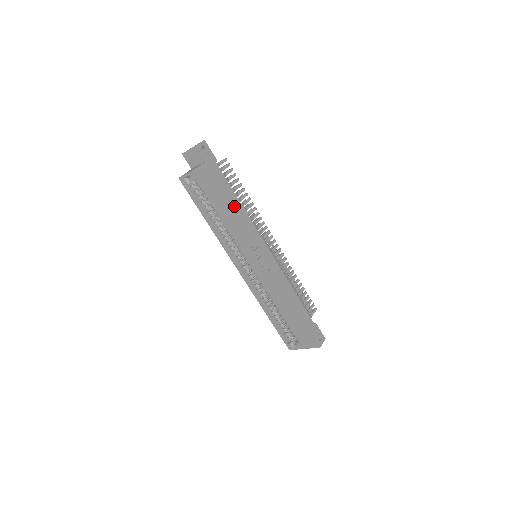
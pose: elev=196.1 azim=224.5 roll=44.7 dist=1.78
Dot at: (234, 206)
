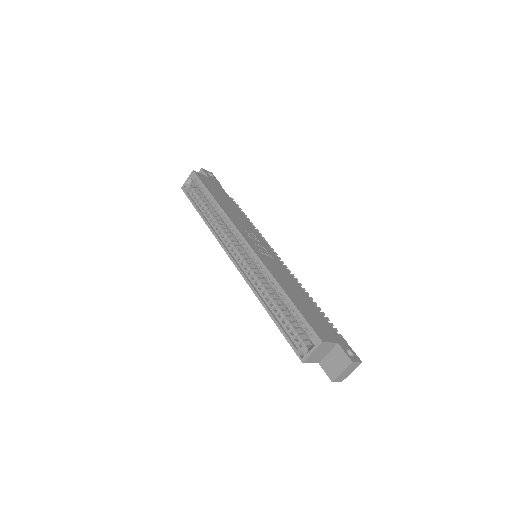
Dot at: (233, 207)
